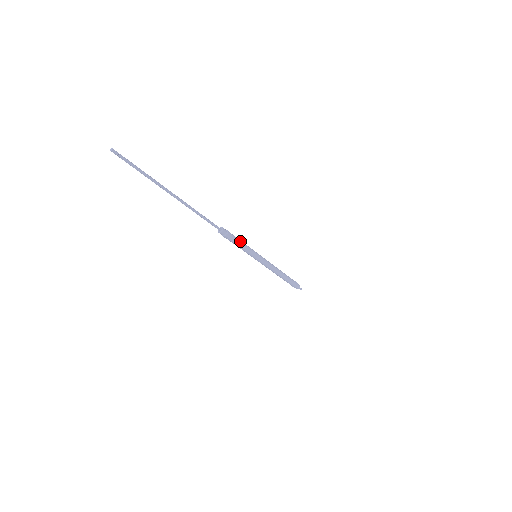
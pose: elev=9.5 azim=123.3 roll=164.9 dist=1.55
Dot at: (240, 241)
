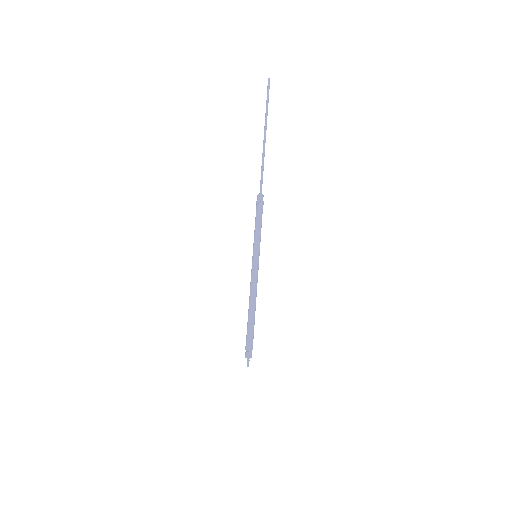
Dot at: (261, 223)
